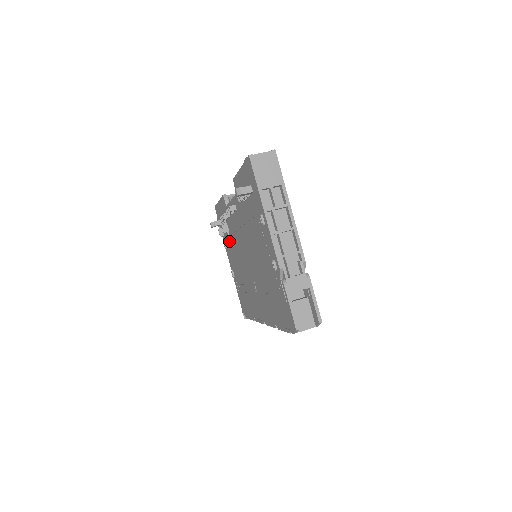
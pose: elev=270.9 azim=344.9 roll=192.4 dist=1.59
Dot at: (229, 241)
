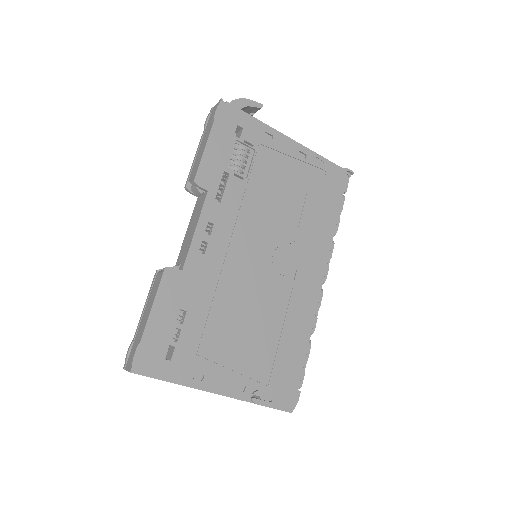
Dot at: occluded
